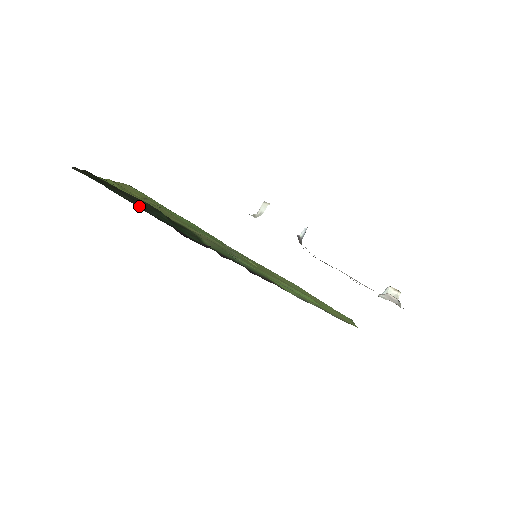
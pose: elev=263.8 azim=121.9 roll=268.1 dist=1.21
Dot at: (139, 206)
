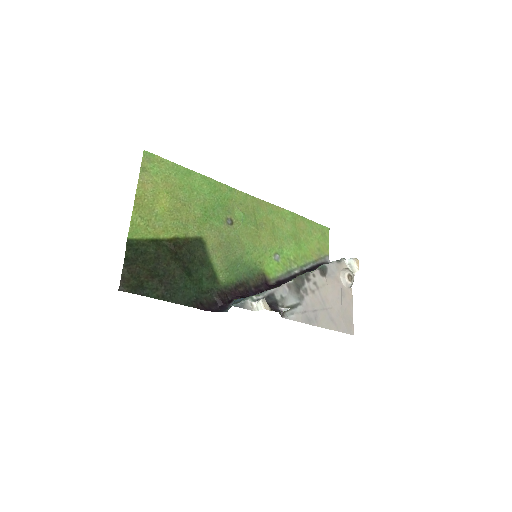
Dot at: (171, 297)
